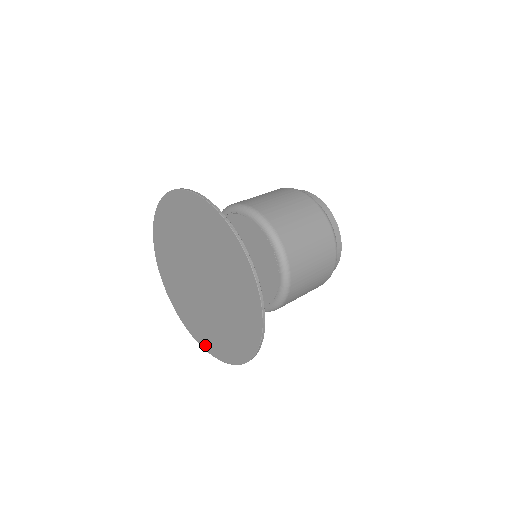
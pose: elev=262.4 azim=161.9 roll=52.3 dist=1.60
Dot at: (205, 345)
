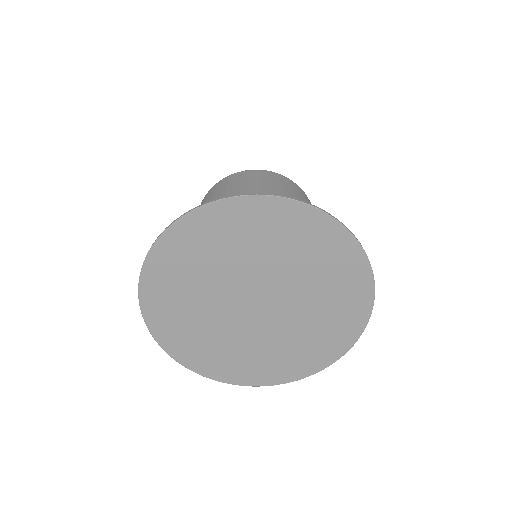
Dot at: (327, 360)
